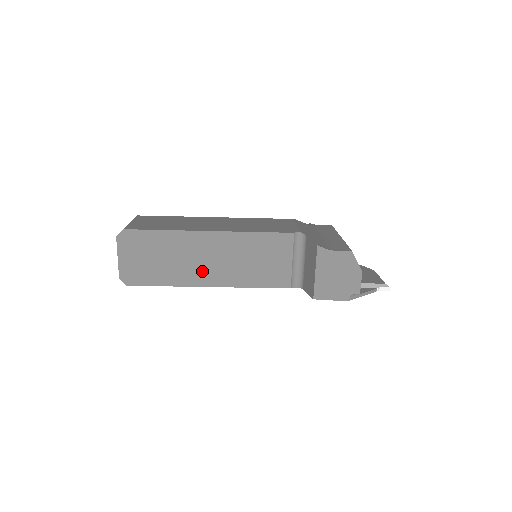
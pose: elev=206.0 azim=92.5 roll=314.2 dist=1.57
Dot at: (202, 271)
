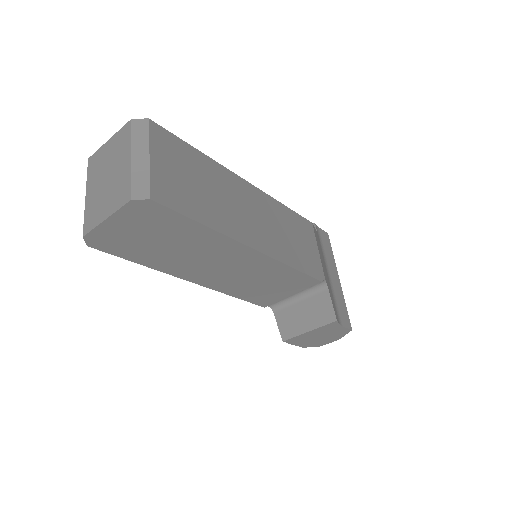
Dot at: (201, 270)
